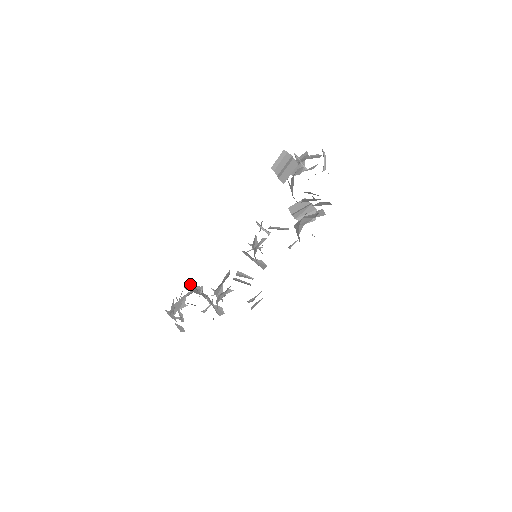
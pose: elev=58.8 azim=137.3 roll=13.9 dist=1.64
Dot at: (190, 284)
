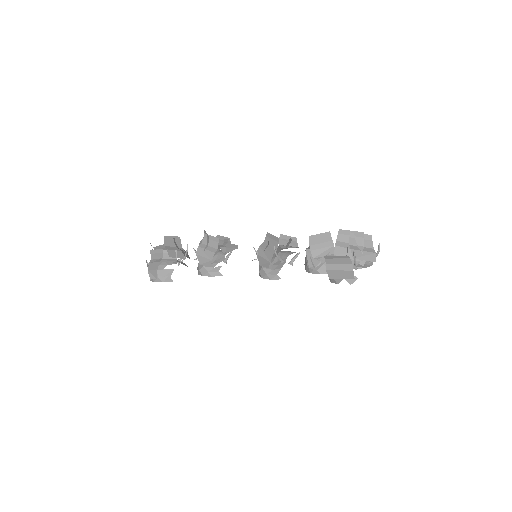
Dot at: (169, 237)
